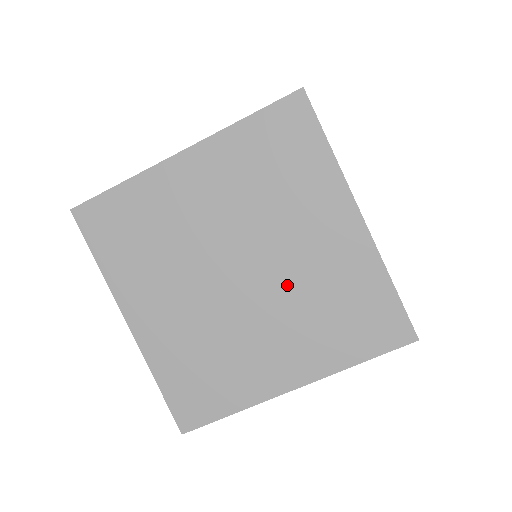
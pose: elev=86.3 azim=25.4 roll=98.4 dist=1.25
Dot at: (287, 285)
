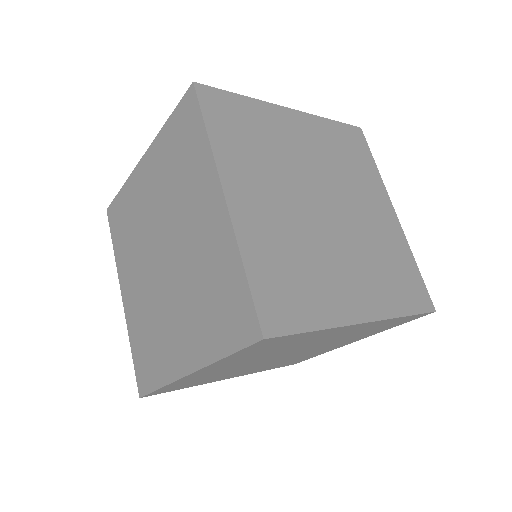
Dot at: (357, 233)
